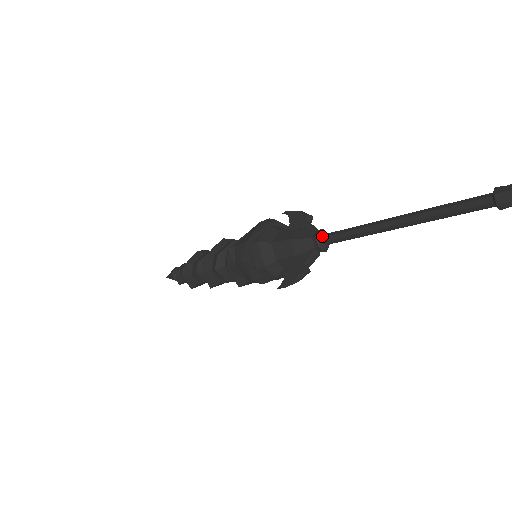
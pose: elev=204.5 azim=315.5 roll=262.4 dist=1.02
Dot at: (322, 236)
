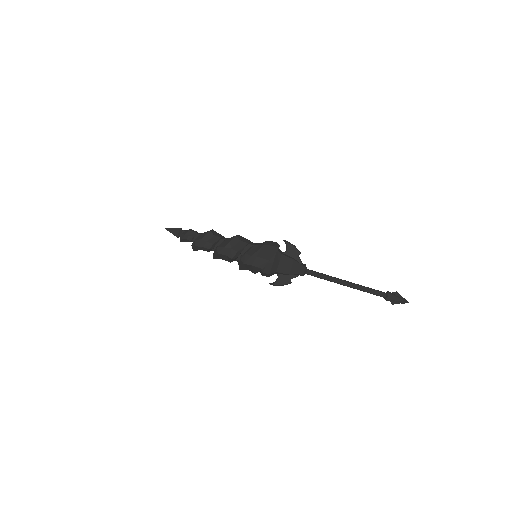
Dot at: (307, 271)
